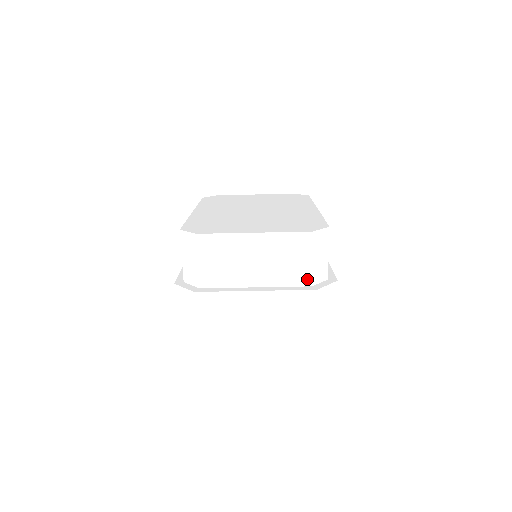
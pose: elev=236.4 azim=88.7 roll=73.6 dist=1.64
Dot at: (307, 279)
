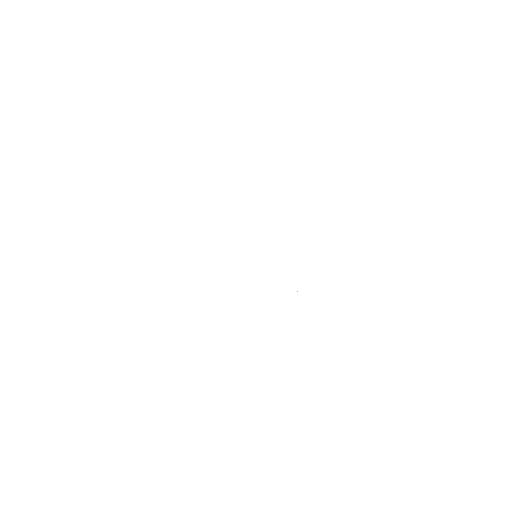
Dot at: (338, 349)
